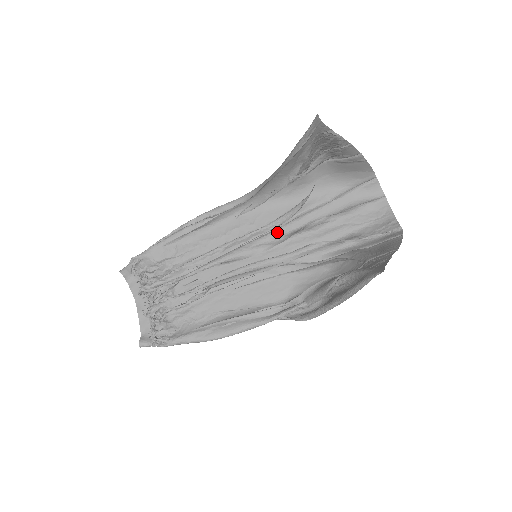
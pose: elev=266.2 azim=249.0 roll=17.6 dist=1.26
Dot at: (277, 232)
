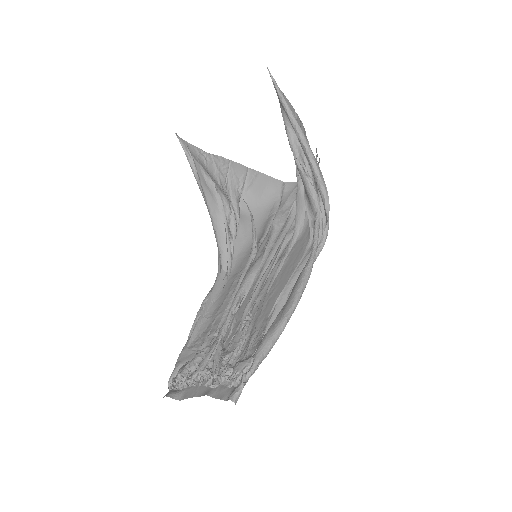
Dot at: (260, 248)
